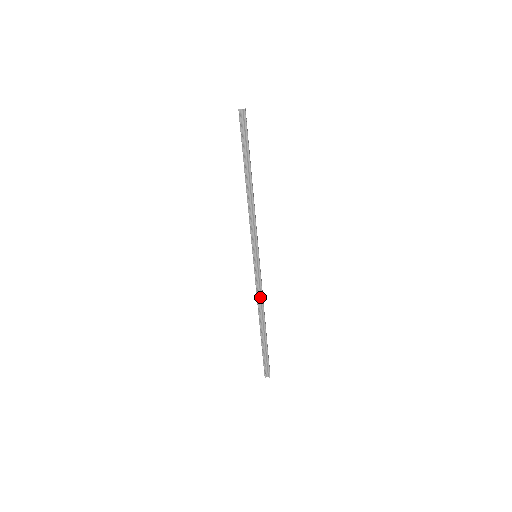
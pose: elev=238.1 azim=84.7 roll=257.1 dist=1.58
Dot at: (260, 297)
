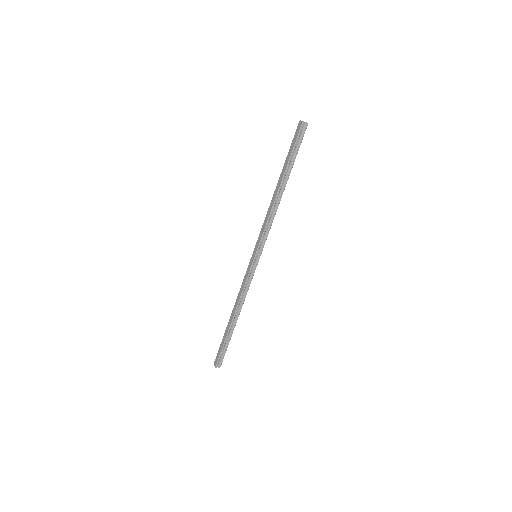
Dot at: (244, 294)
